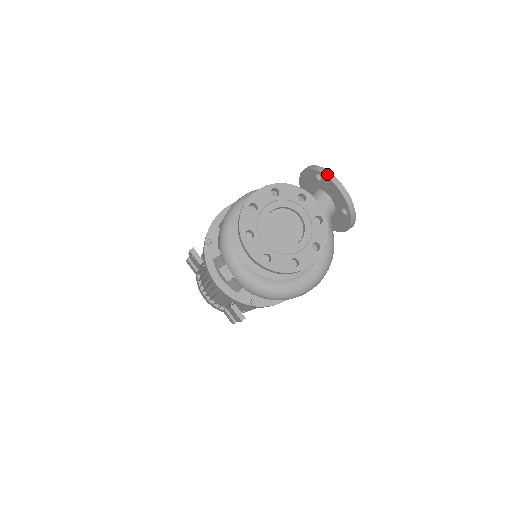
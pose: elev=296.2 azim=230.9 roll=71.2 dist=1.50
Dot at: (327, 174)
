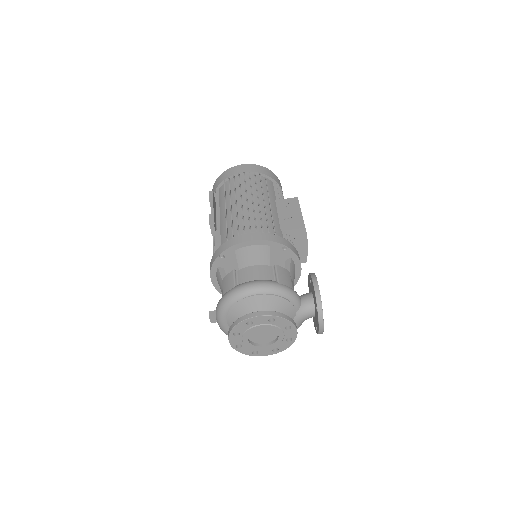
Dot at: (320, 317)
